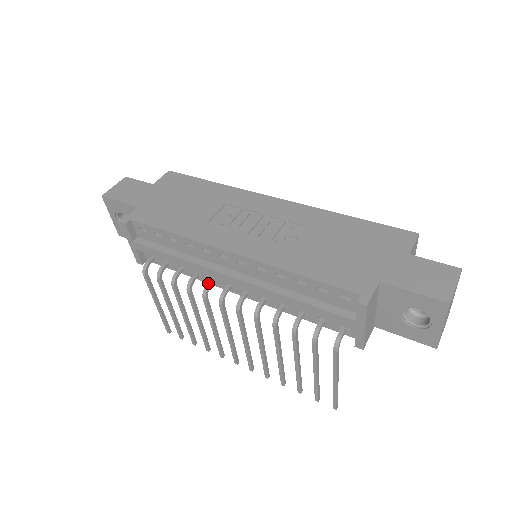
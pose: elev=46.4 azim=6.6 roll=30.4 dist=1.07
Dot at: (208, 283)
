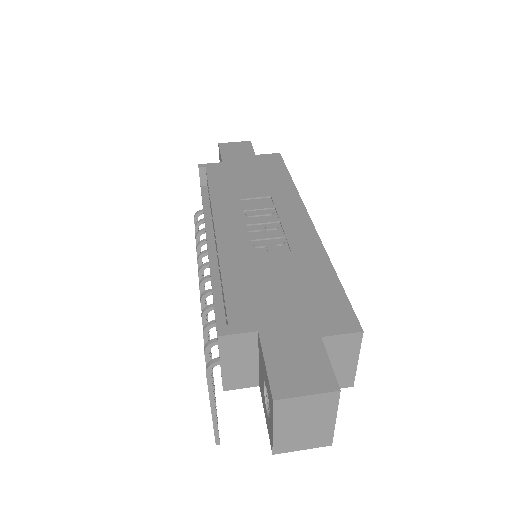
Dot at: occluded
